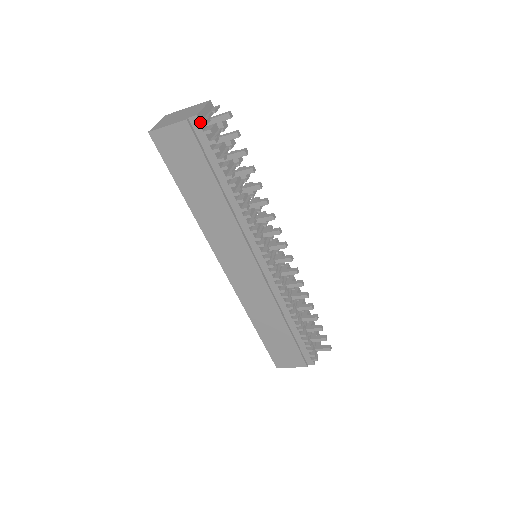
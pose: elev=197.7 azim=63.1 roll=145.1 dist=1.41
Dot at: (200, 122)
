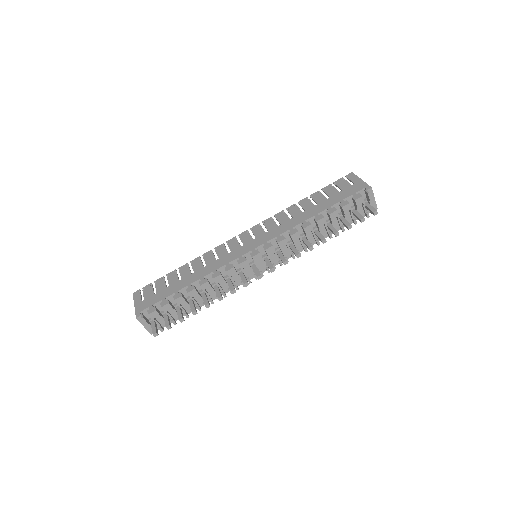
Dot at: occluded
